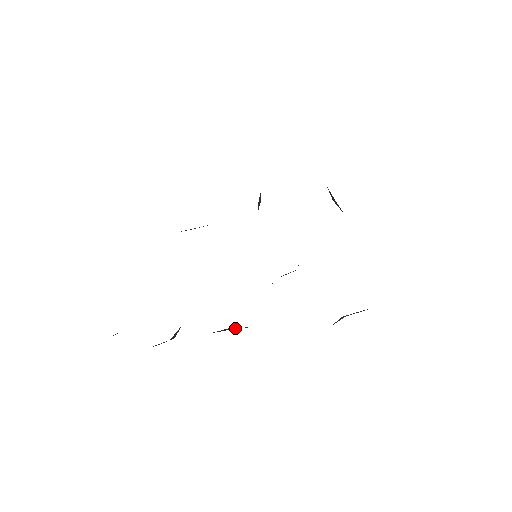
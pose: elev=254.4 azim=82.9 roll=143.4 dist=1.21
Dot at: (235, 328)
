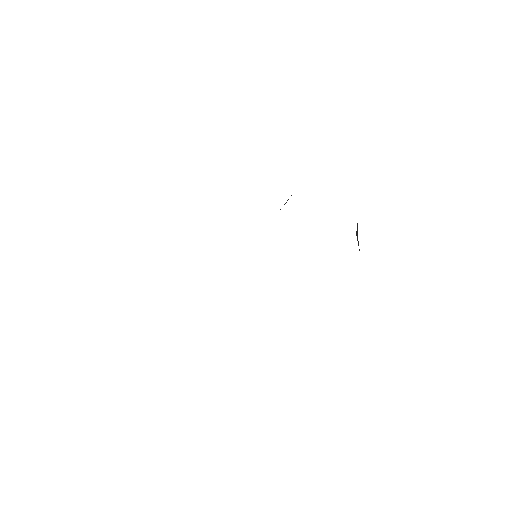
Dot at: occluded
